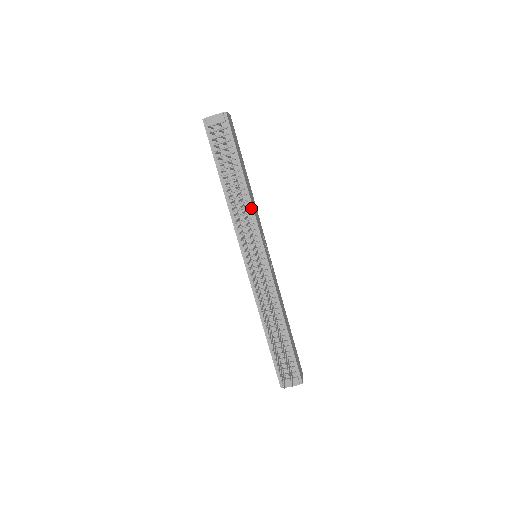
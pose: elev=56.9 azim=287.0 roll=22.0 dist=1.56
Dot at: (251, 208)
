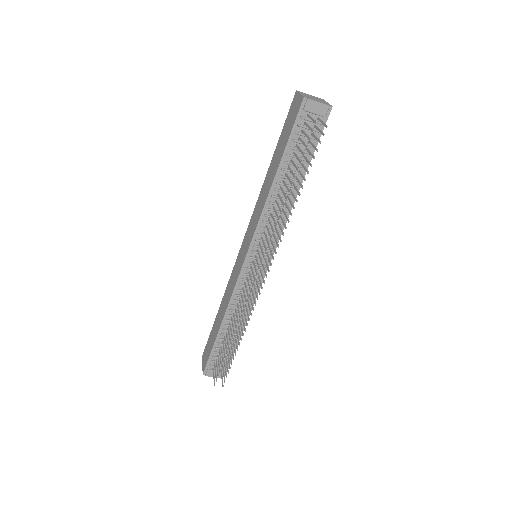
Dot at: (287, 215)
